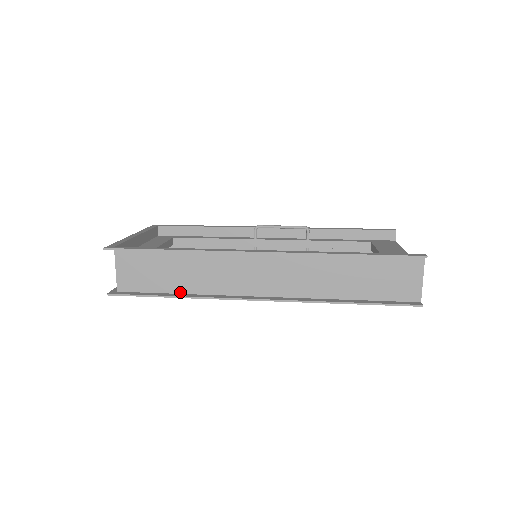
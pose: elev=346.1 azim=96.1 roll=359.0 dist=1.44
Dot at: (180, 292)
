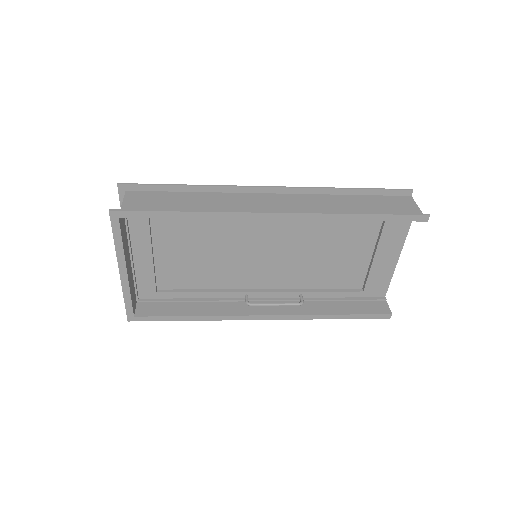
Dot at: (190, 216)
